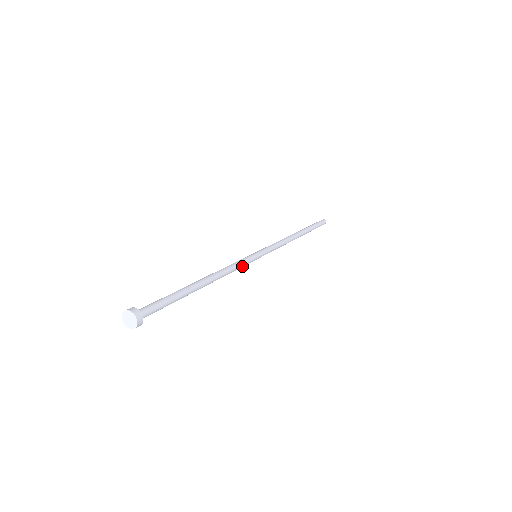
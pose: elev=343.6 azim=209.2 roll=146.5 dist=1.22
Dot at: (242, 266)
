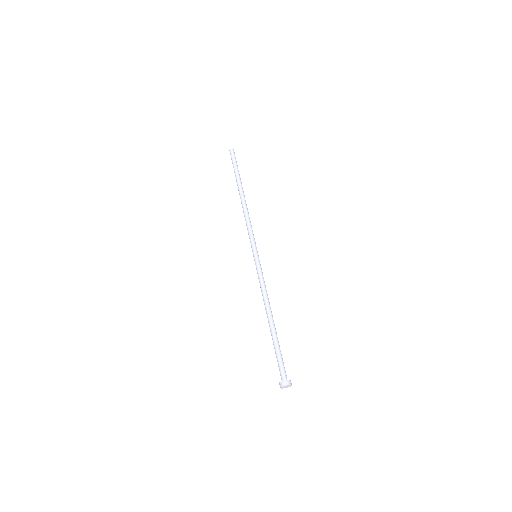
Dot at: (262, 277)
